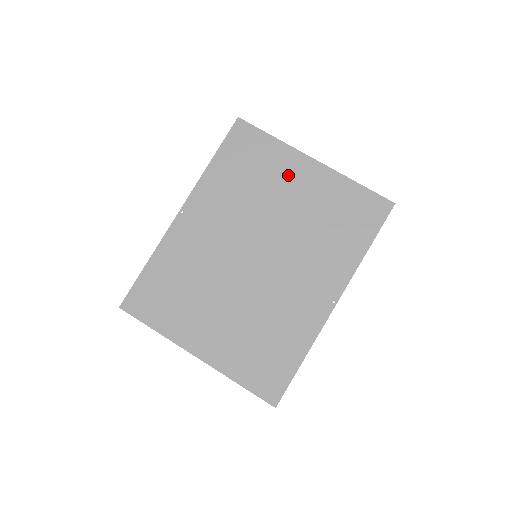
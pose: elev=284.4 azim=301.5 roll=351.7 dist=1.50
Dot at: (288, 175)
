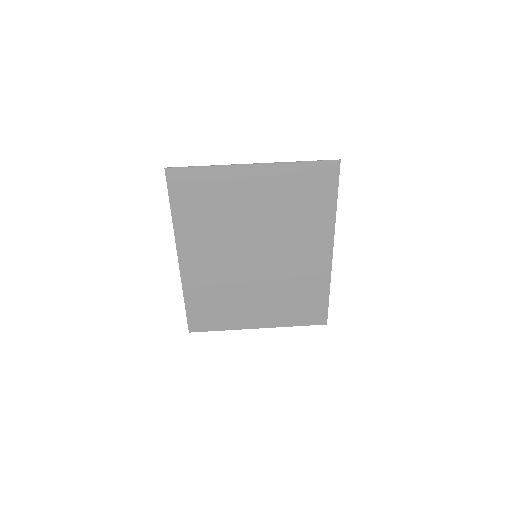
Dot at: (240, 189)
